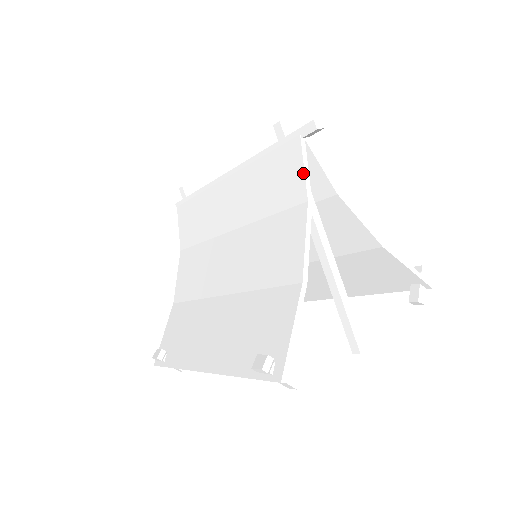
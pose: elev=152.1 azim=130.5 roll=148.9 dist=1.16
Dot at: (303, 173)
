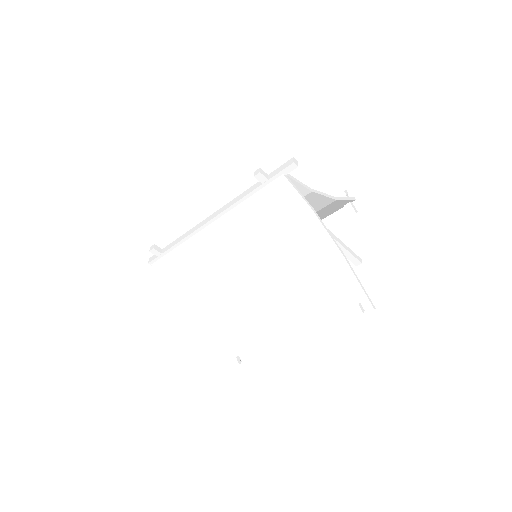
Dot at: (299, 196)
